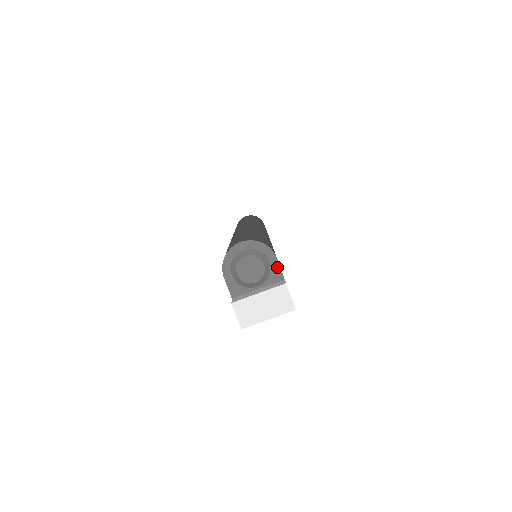
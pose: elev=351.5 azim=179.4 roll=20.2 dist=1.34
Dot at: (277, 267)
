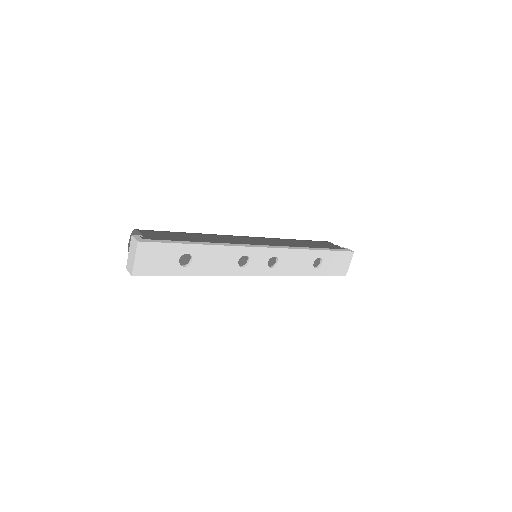
Dot at: (139, 234)
